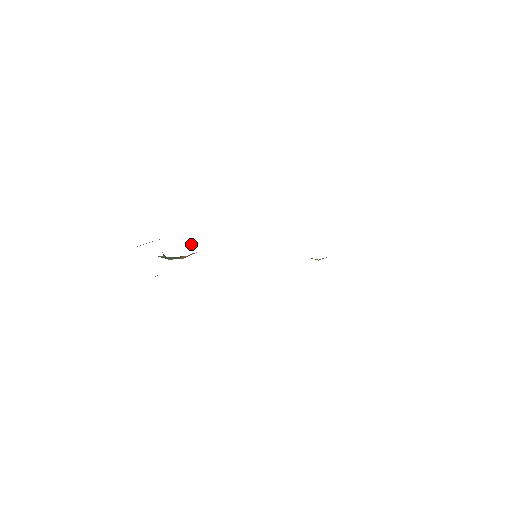
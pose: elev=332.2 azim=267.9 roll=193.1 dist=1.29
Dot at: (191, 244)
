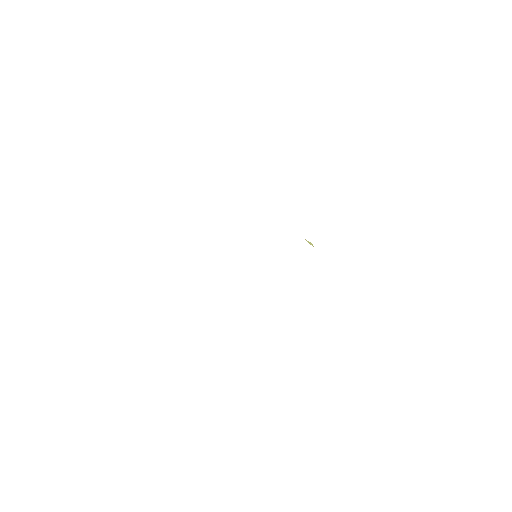
Dot at: occluded
